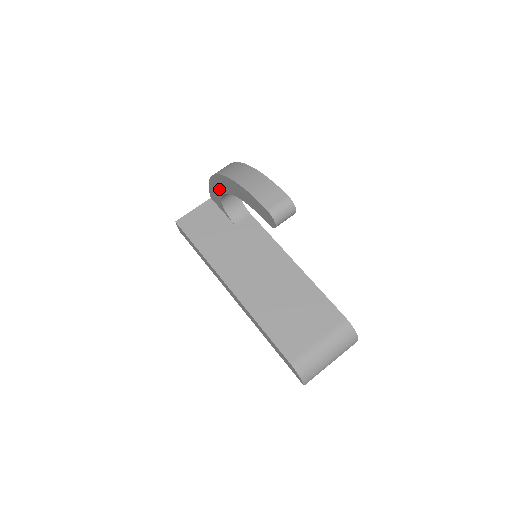
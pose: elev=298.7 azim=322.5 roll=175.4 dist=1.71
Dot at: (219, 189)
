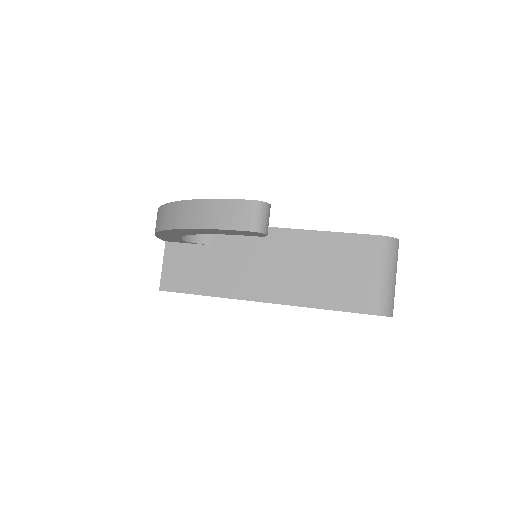
Dot at: (172, 236)
